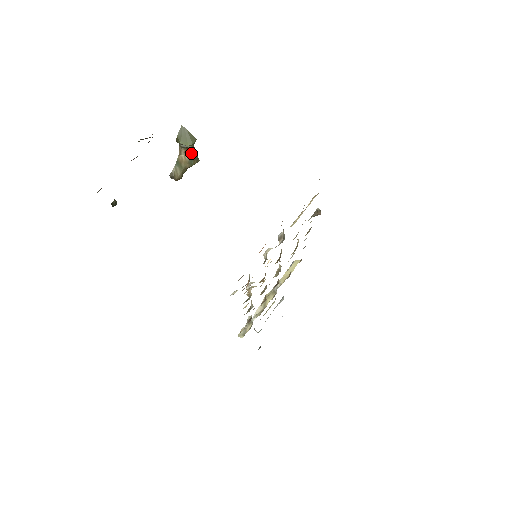
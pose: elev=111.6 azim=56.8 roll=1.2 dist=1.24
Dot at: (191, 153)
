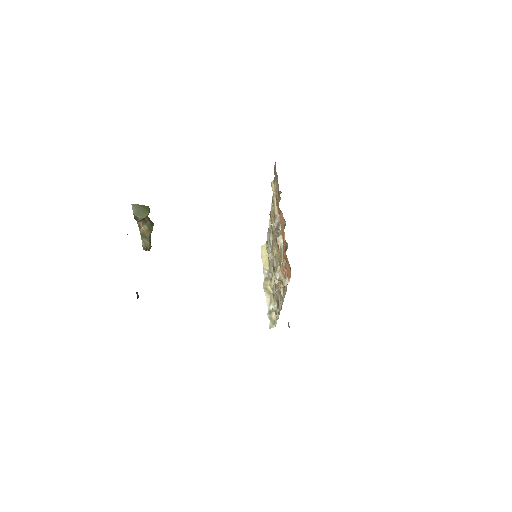
Dot at: (147, 221)
